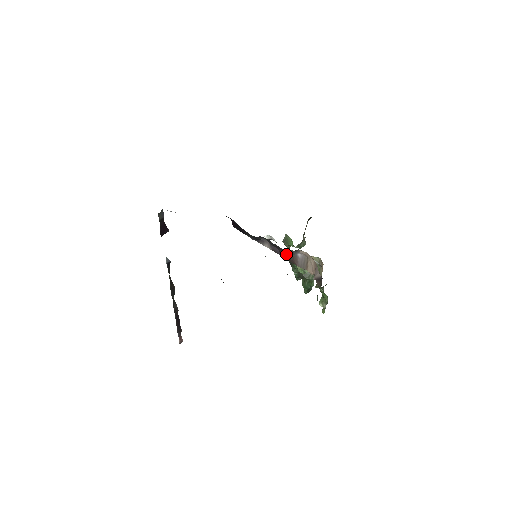
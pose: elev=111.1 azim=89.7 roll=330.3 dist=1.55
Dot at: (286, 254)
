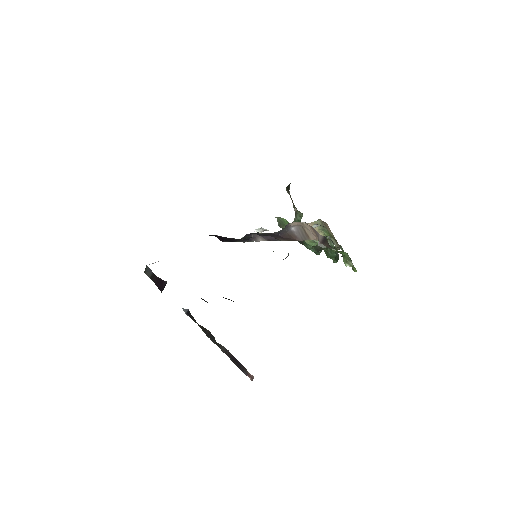
Dot at: (280, 236)
